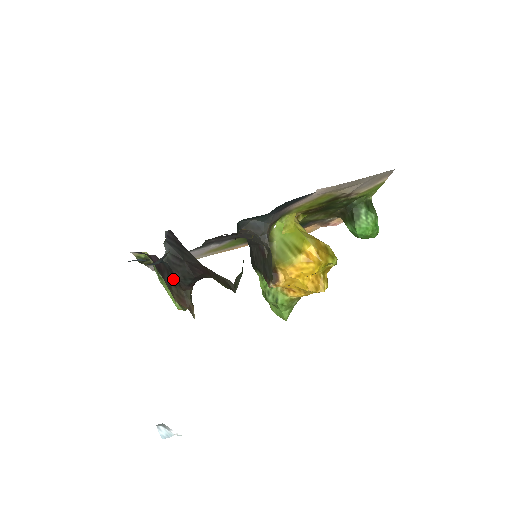
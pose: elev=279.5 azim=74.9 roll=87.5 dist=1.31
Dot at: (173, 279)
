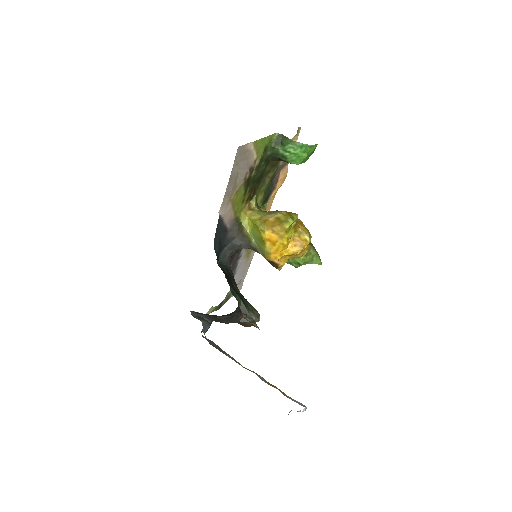
Dot at: occluded
